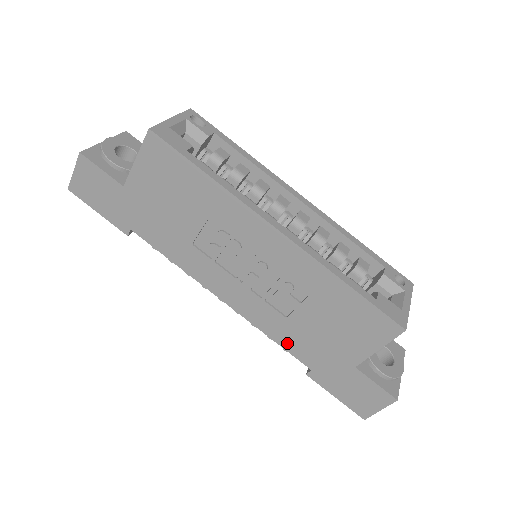
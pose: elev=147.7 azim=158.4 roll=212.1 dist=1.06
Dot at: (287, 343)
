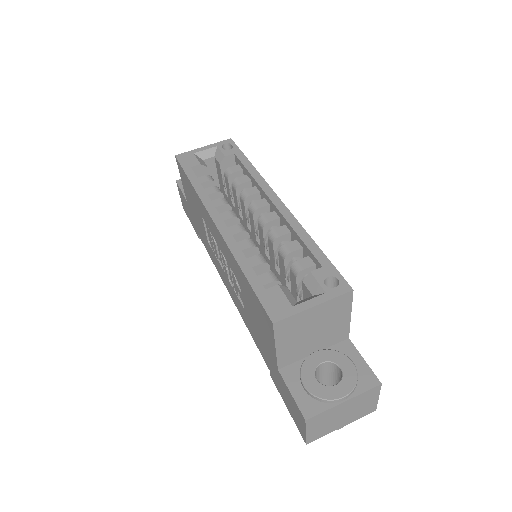
Dot at: (254, 337)
